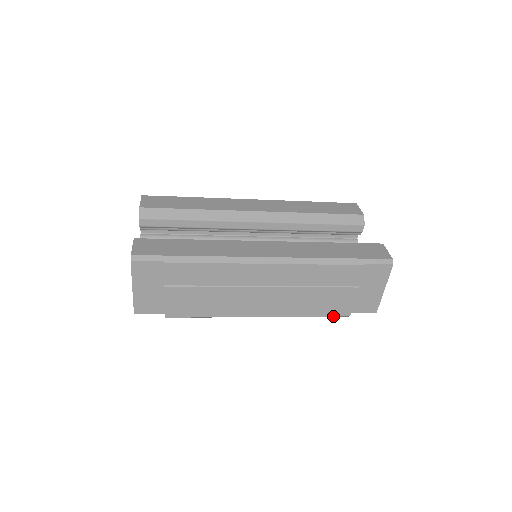
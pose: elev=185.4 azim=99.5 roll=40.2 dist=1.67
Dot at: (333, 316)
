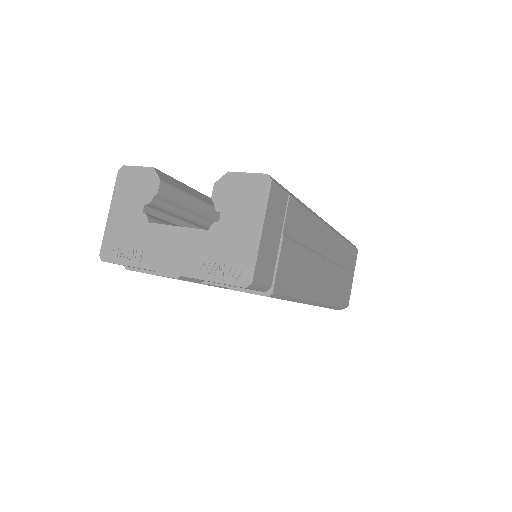
Dot at: (338, 307)
